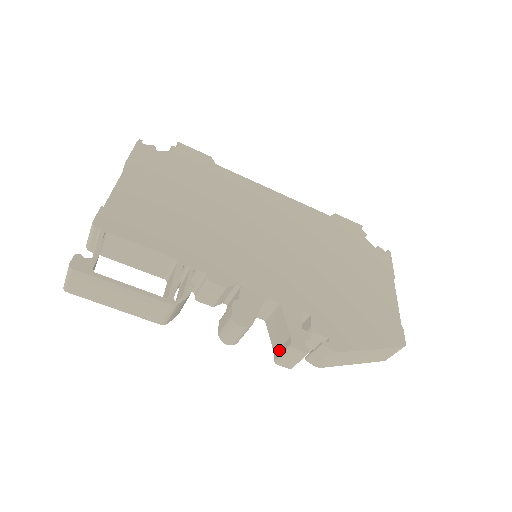
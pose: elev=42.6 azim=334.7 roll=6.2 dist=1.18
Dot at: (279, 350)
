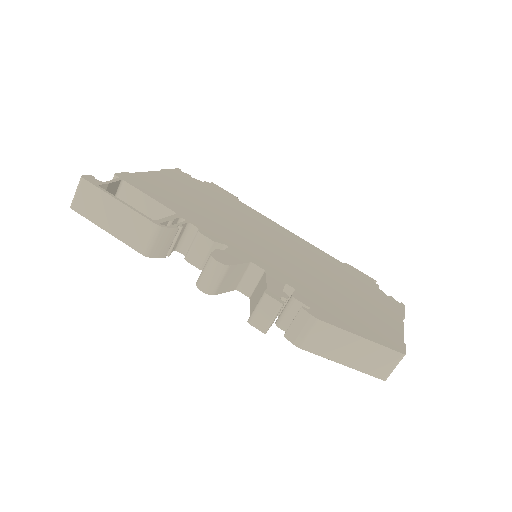
Dot at: (254, 308)
